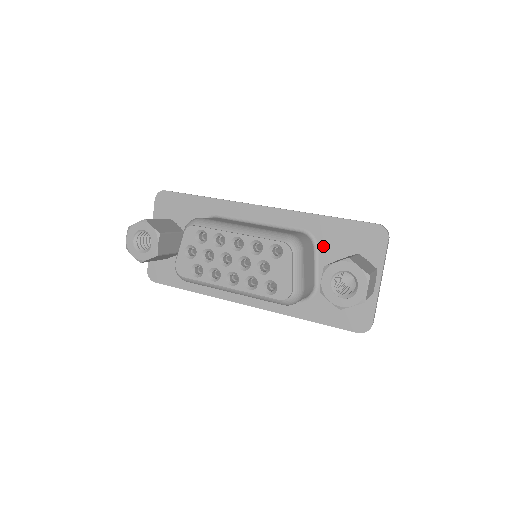
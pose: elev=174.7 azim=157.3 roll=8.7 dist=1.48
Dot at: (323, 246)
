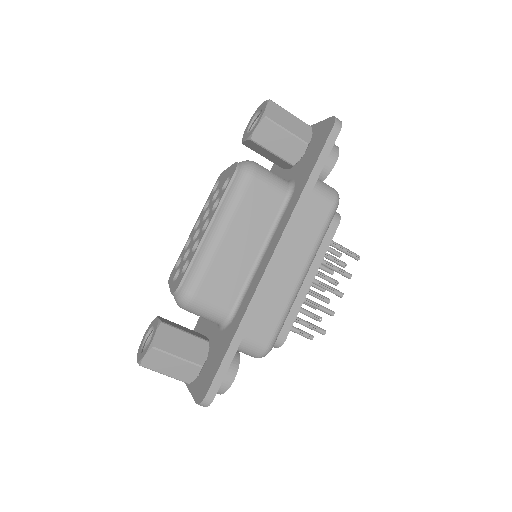
Dot at: occluded
